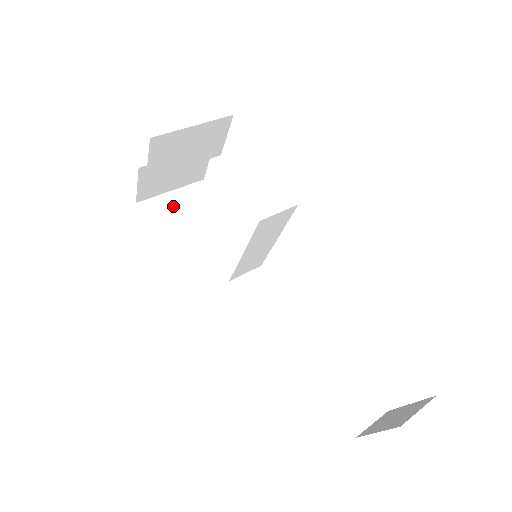
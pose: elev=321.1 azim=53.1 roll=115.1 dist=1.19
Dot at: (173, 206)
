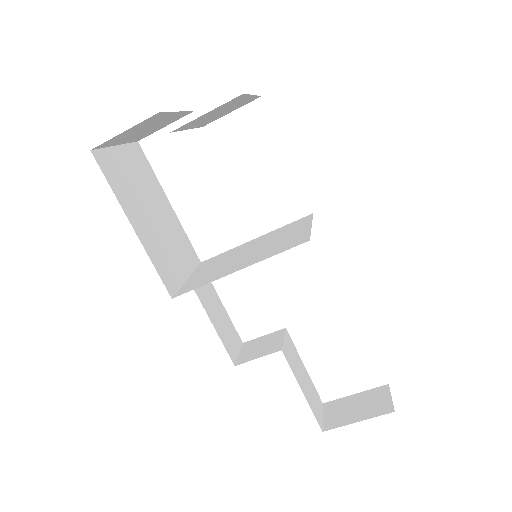
Dot at: (124, 168)
